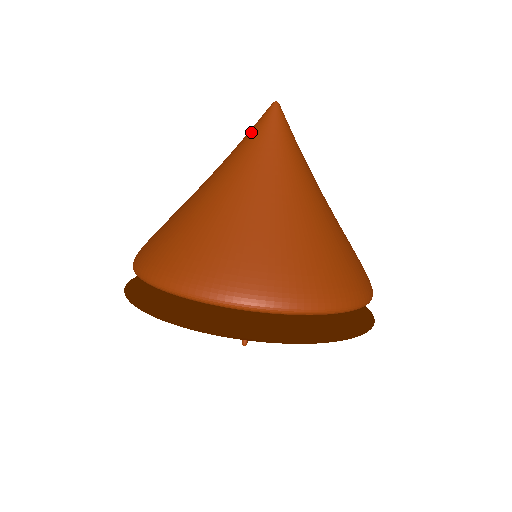
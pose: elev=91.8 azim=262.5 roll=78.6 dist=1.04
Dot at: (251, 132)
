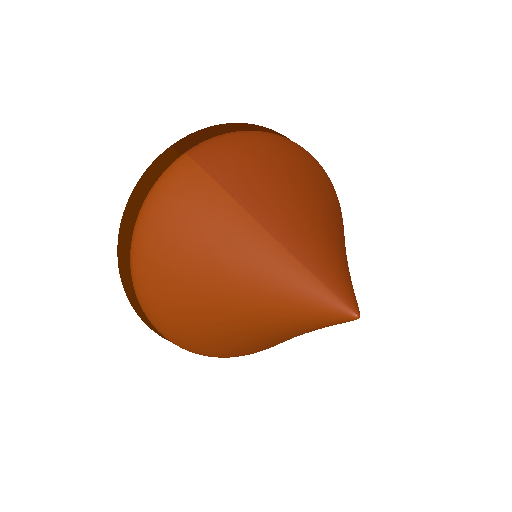
Dot at: (308, 294)
